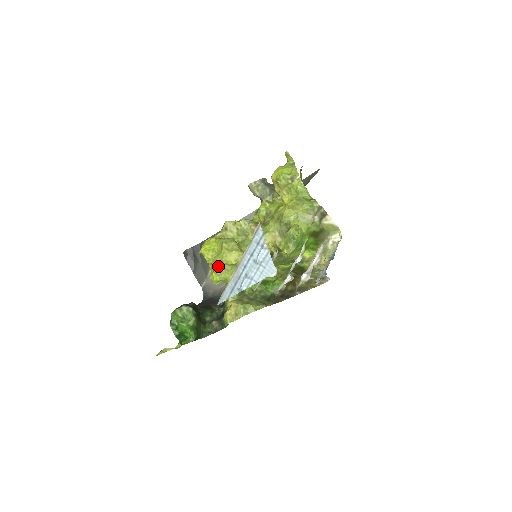
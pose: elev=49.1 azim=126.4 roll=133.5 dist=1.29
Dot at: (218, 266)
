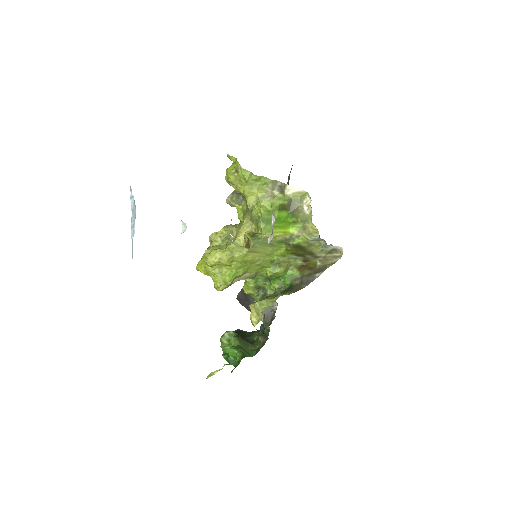
Dot at: (211, 273)
